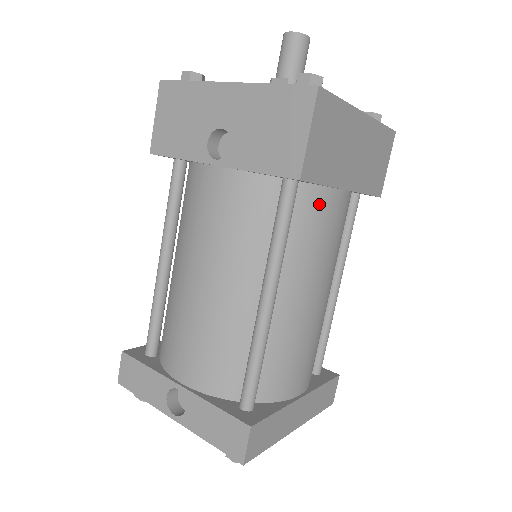
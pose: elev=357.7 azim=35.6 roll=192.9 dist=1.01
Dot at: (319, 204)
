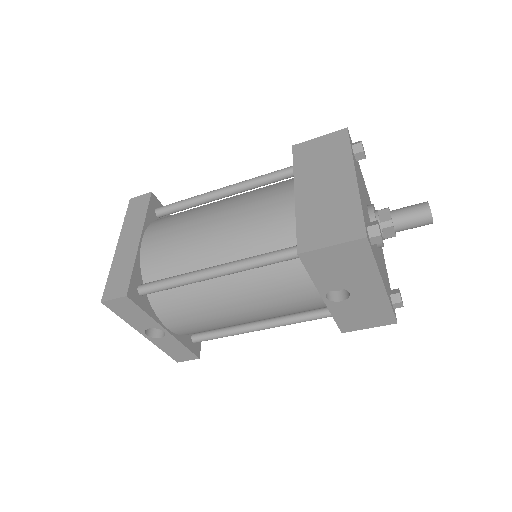
Dot at: occluded
